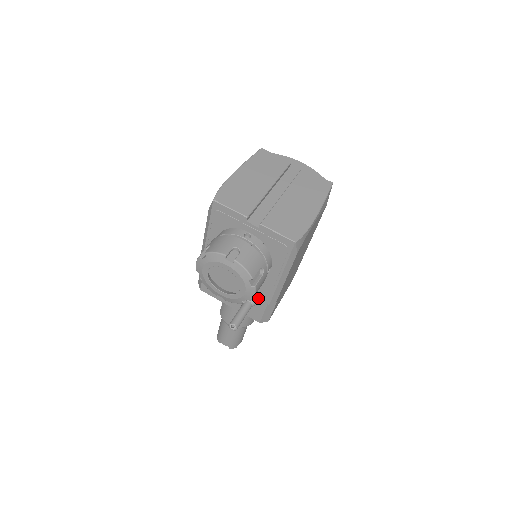
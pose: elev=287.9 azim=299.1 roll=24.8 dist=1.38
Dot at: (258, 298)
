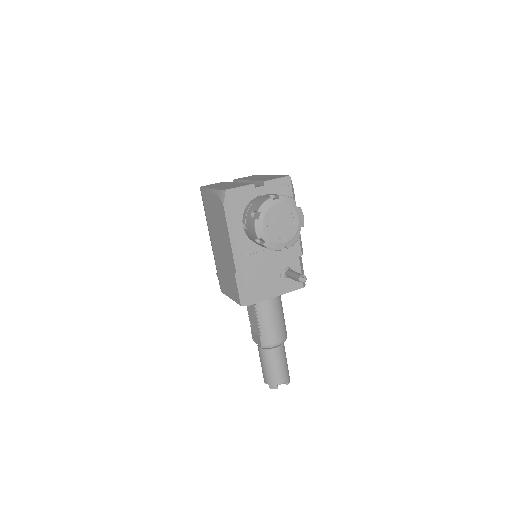
Dot at: (292, 257)
